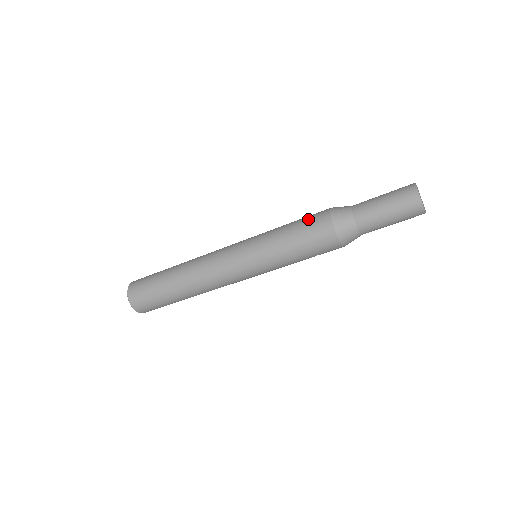
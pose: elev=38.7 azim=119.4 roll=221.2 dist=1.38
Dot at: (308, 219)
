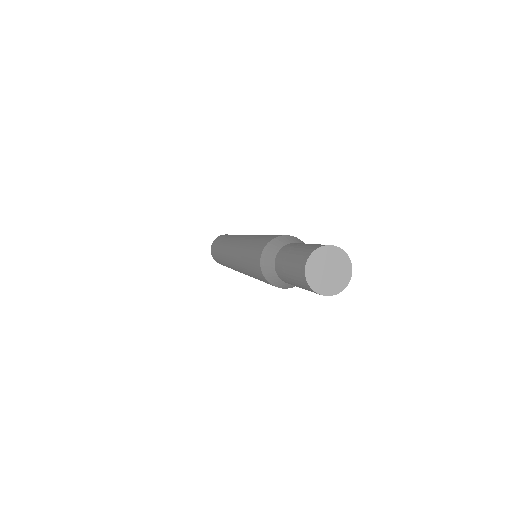
Dot at: (254, 251)
